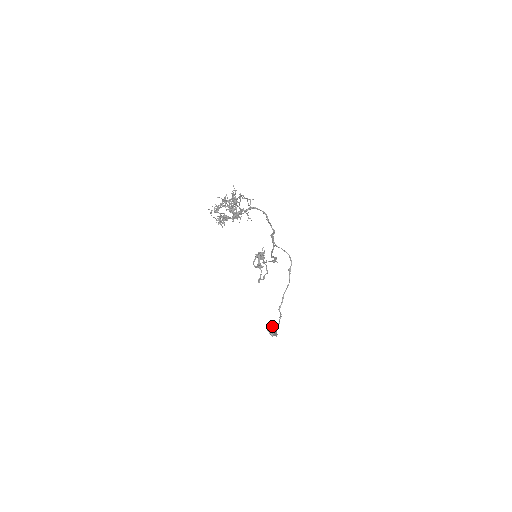
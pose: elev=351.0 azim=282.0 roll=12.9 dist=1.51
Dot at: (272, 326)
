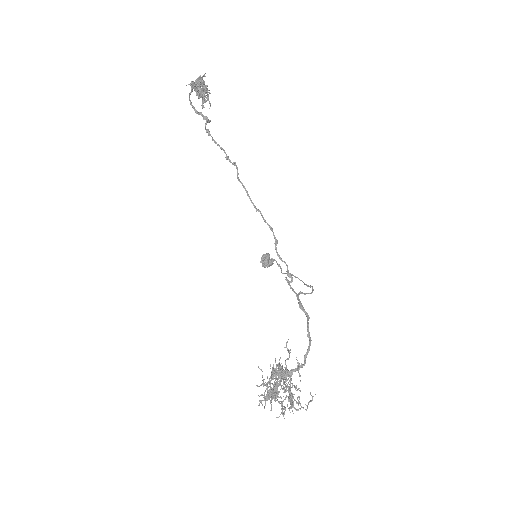
Dot at: (268, 266)
